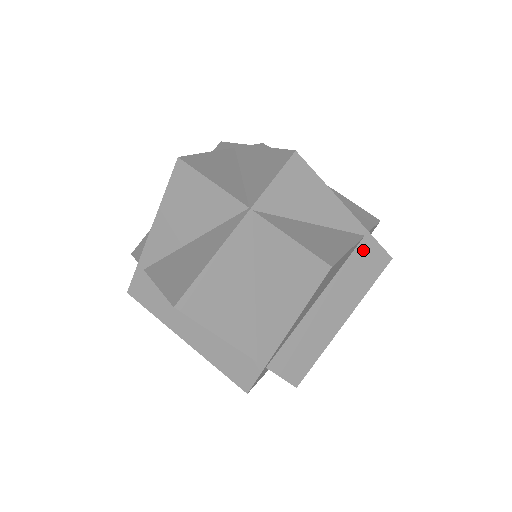
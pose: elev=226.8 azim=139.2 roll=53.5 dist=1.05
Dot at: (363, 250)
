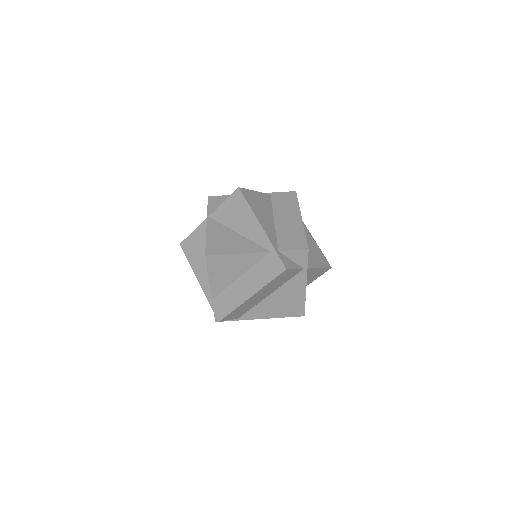
Dot at: (276, 198)
